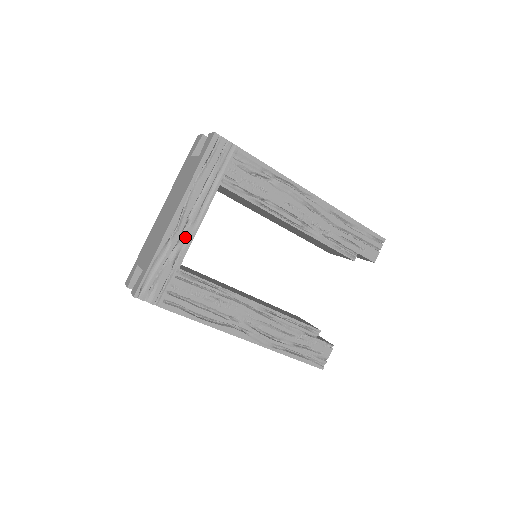
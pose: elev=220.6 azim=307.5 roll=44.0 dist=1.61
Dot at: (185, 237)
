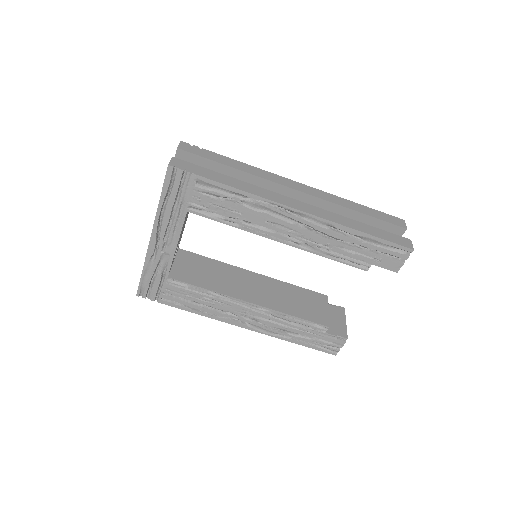
Dot at: (166, 254)
